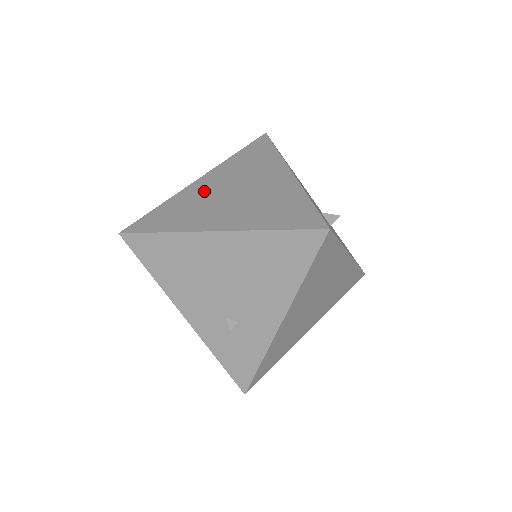
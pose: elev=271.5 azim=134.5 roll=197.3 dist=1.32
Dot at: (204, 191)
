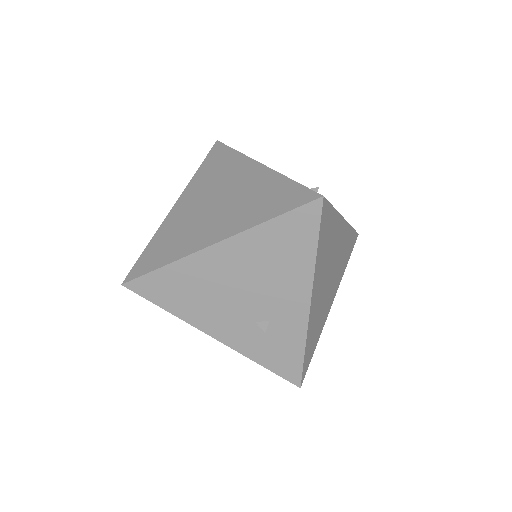
Dot at: (185, 213)
